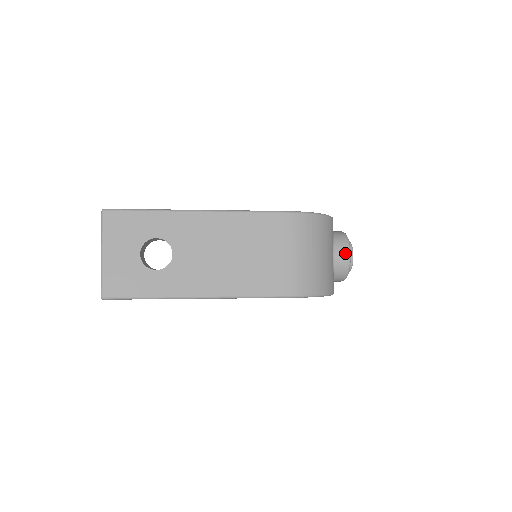
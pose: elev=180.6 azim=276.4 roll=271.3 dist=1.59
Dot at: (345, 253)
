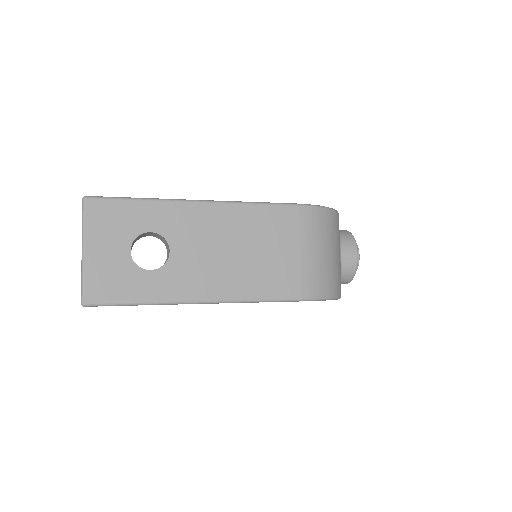
Dot at: (353, 252)
